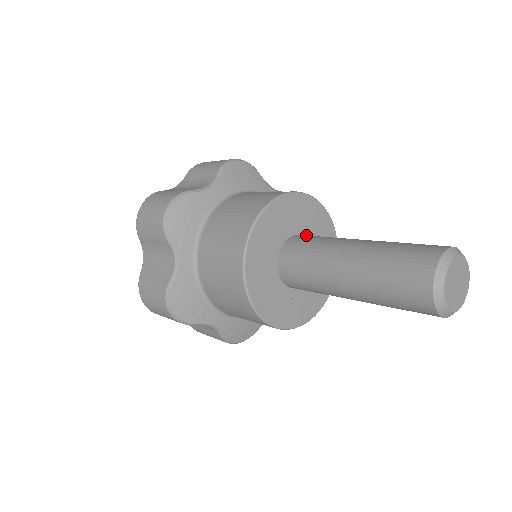
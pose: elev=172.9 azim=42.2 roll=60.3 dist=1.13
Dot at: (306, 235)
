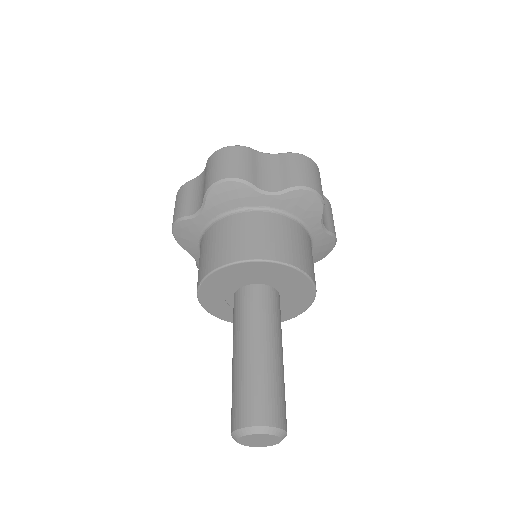
Dot at: (274, 295)
